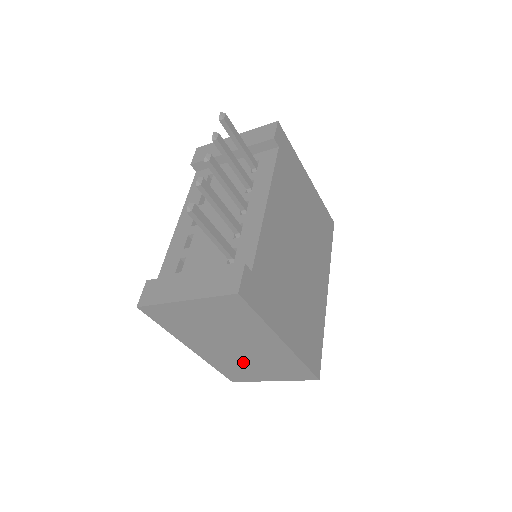
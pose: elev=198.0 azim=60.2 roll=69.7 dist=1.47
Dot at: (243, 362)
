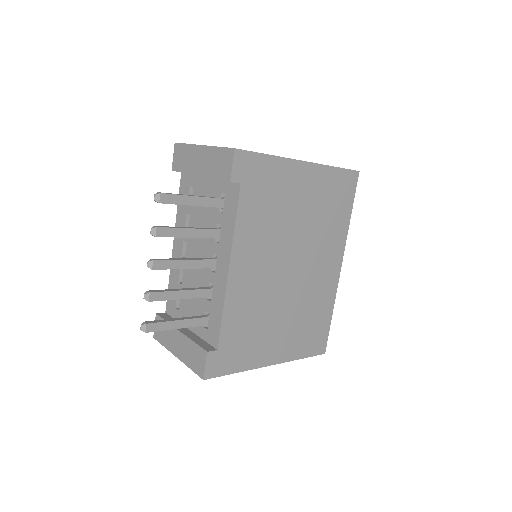
Dot at: occluded
